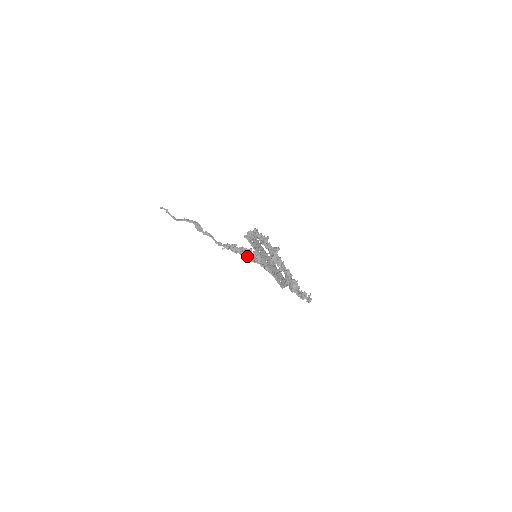
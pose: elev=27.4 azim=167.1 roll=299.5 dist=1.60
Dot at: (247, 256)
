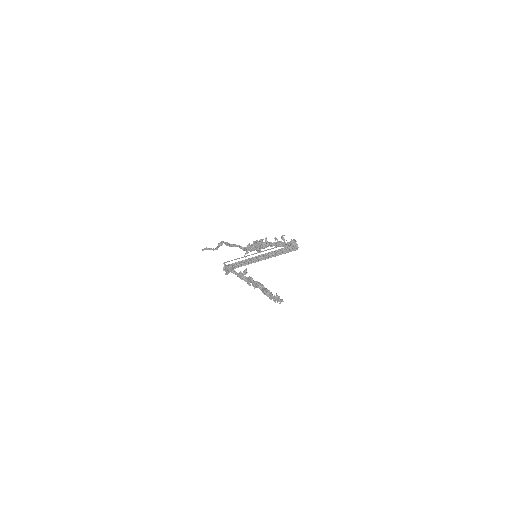
Dot at: (259, 249)
